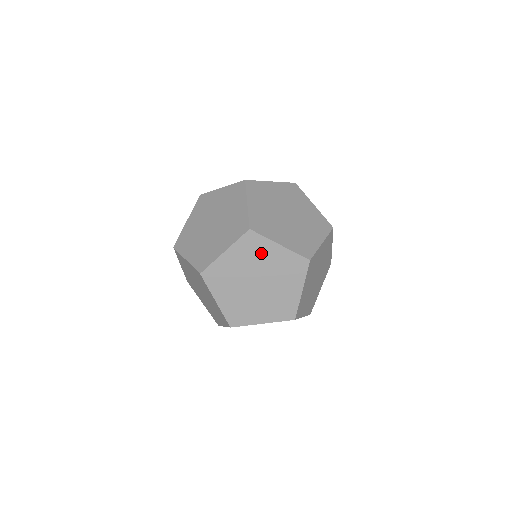
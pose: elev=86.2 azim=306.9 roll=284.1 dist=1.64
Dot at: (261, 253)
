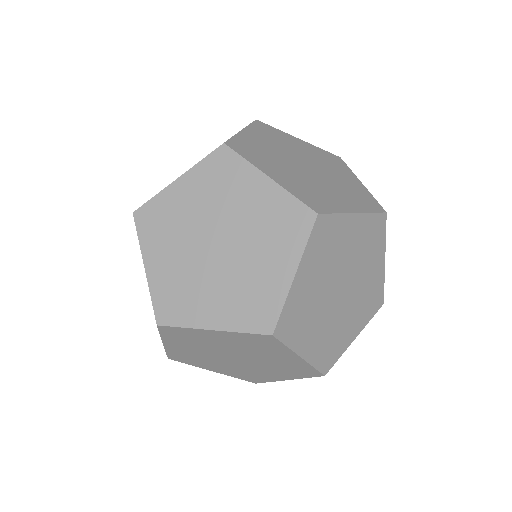
Dot at: (266, 350)
